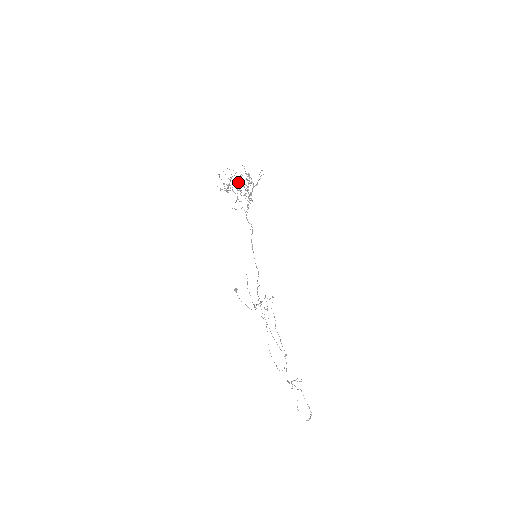
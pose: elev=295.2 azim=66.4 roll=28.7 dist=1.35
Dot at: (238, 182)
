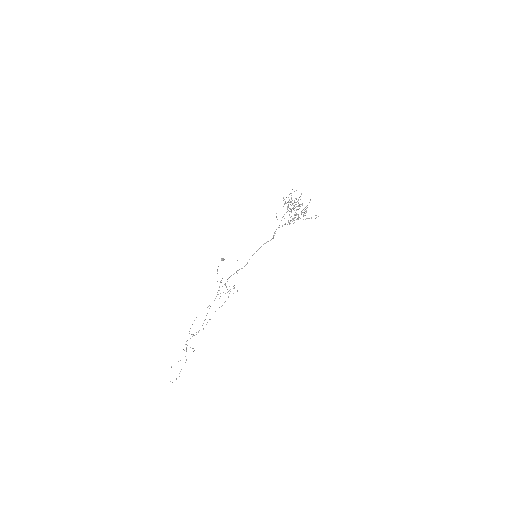
Dot at: (297, 206)
